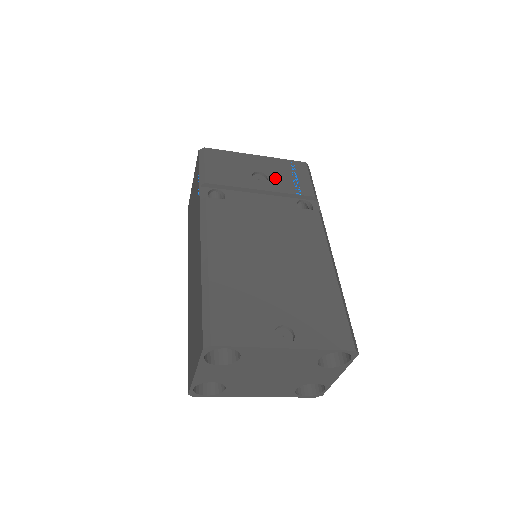
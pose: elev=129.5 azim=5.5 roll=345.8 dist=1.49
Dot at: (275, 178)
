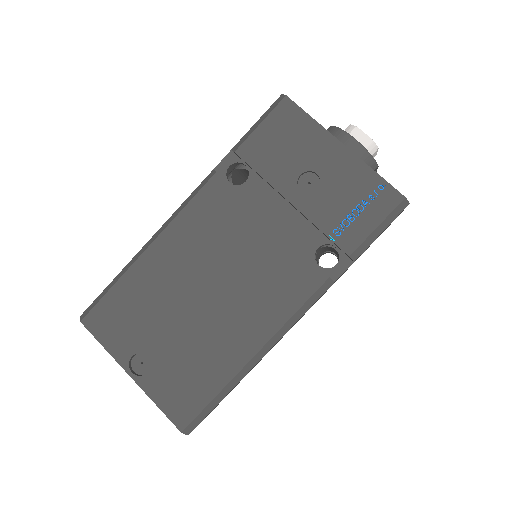
Dot at: (327, 196)
